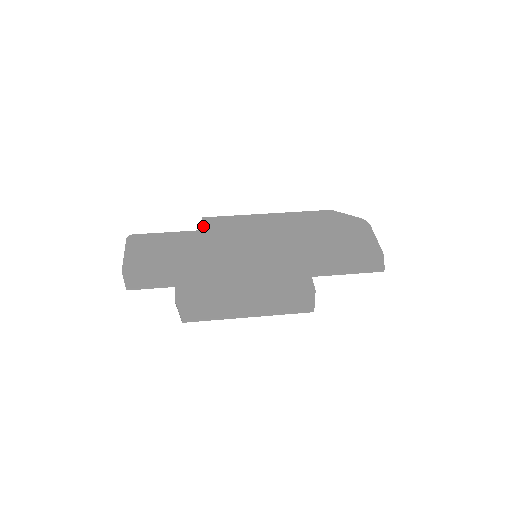
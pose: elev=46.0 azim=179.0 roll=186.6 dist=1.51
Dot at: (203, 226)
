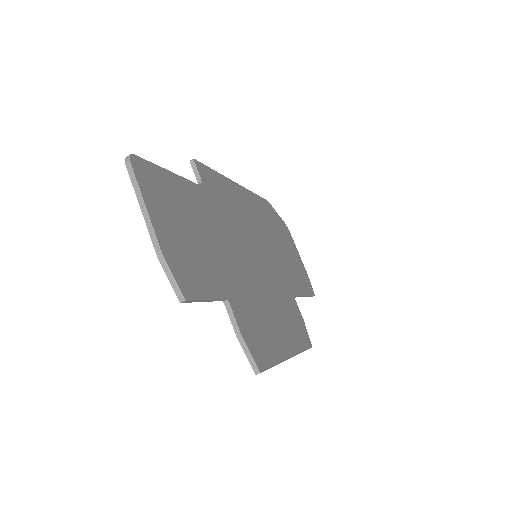
Dot at: (202, 179)
